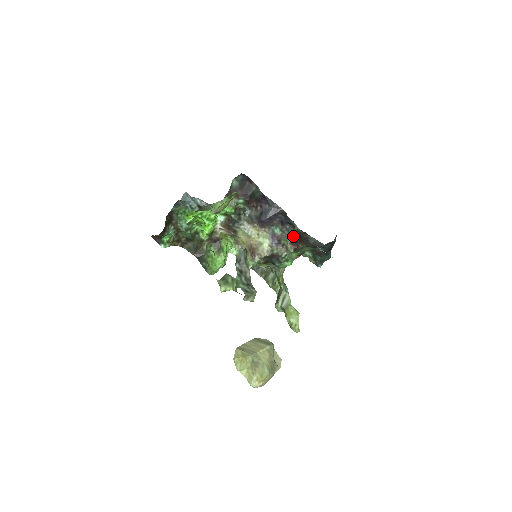
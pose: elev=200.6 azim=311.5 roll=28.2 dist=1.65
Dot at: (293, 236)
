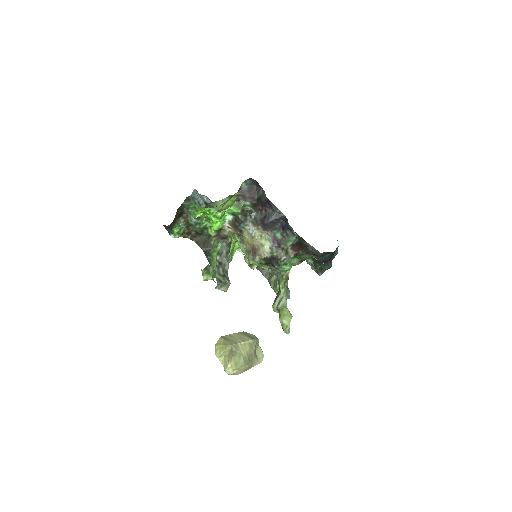
Dot at: (294, 242)
